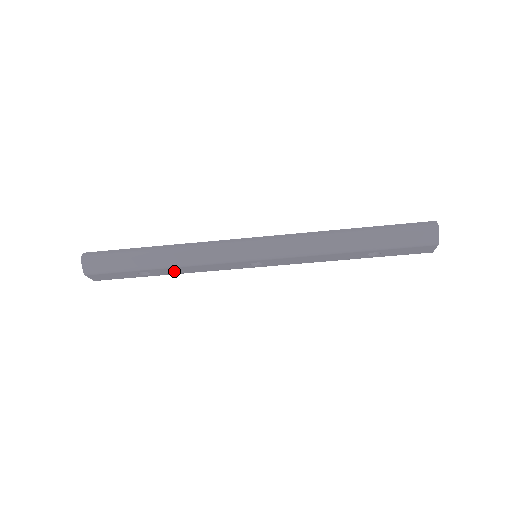
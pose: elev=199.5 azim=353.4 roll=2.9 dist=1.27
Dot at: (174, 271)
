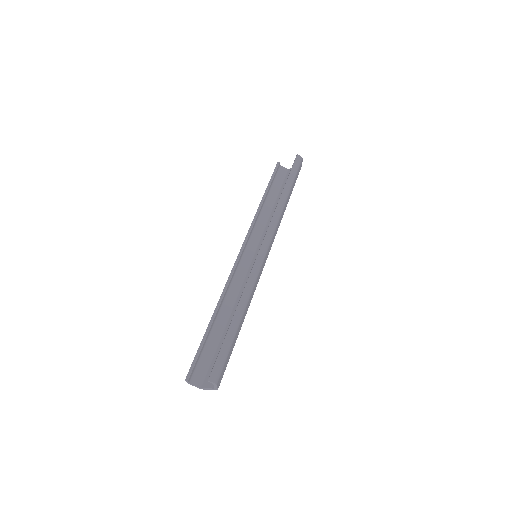
Dot at: occluded
